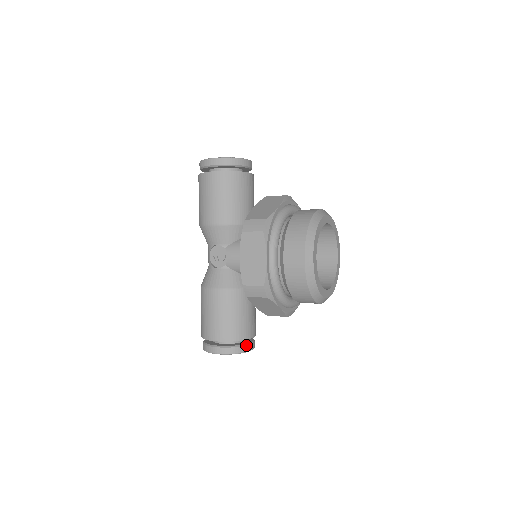
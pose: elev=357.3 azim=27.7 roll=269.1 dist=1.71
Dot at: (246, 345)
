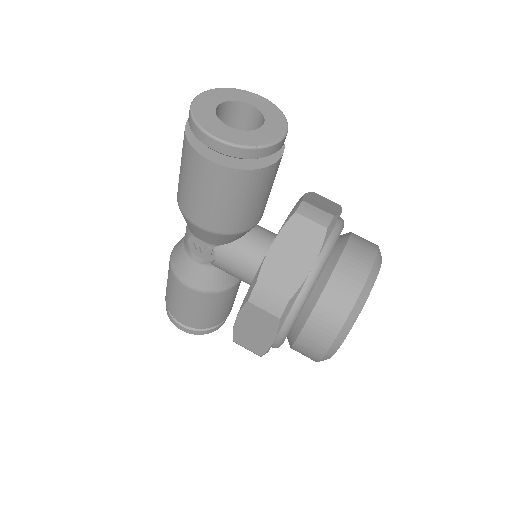
Dot at: (220, 324)
